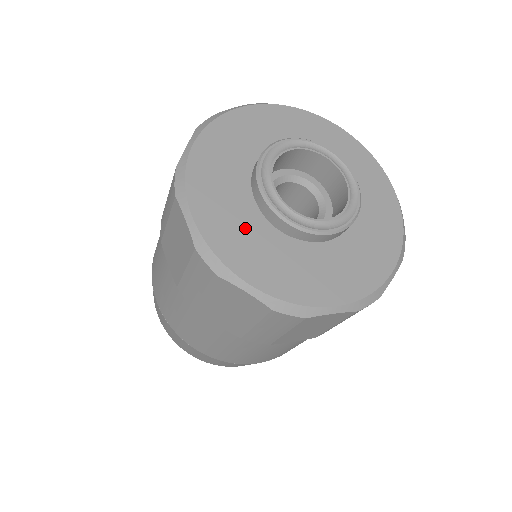
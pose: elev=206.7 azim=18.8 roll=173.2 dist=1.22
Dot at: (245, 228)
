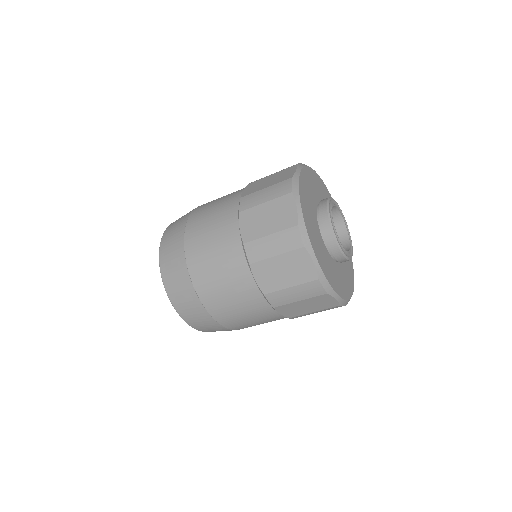
Dot at: (327, 261)
